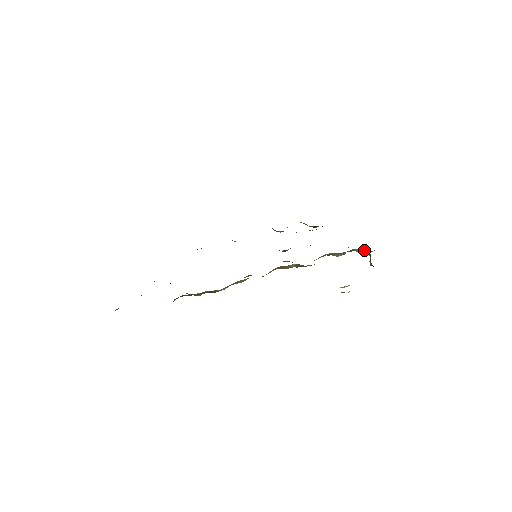
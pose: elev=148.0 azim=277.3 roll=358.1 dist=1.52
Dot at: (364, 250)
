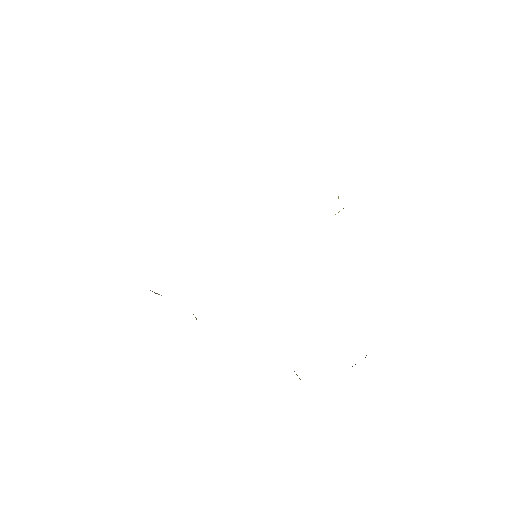
Dot at: occluded
